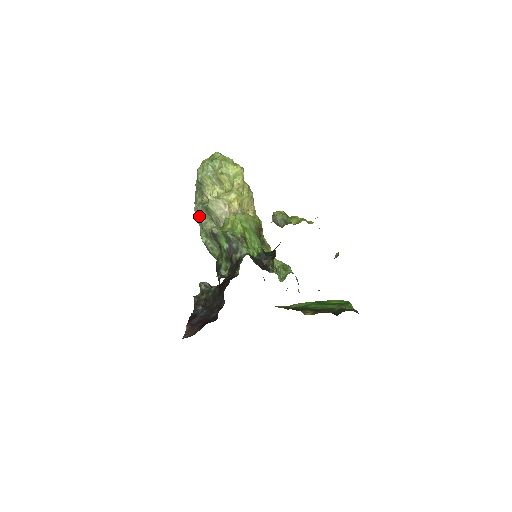
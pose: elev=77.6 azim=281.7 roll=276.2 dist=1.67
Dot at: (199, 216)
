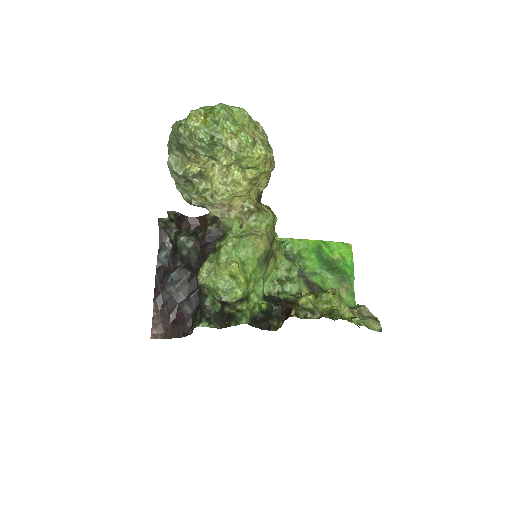
Dot at: (175, 177)
